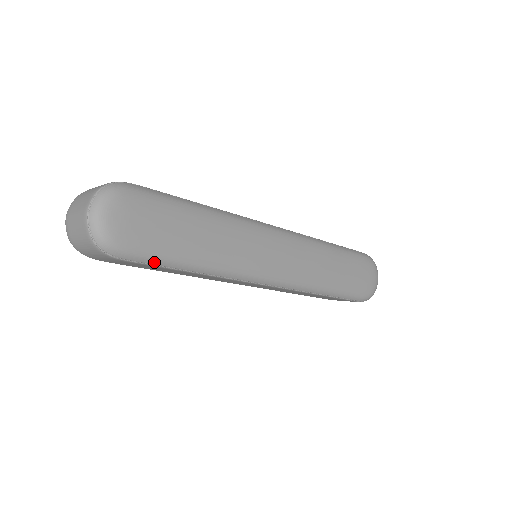
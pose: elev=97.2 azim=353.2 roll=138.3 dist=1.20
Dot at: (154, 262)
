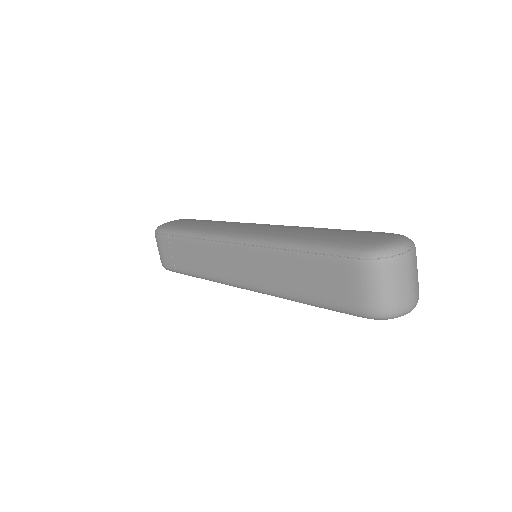
Dot at: (169, 233)
